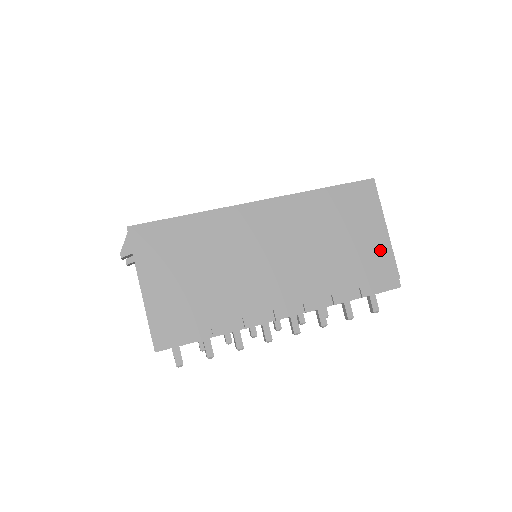
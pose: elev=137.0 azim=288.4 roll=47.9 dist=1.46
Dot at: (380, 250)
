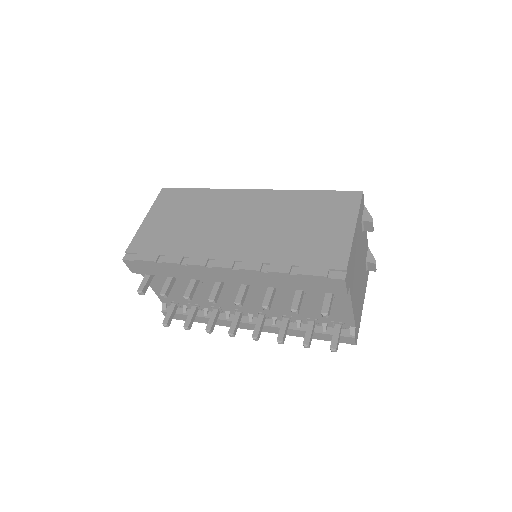
Dot at: (338, 243)
